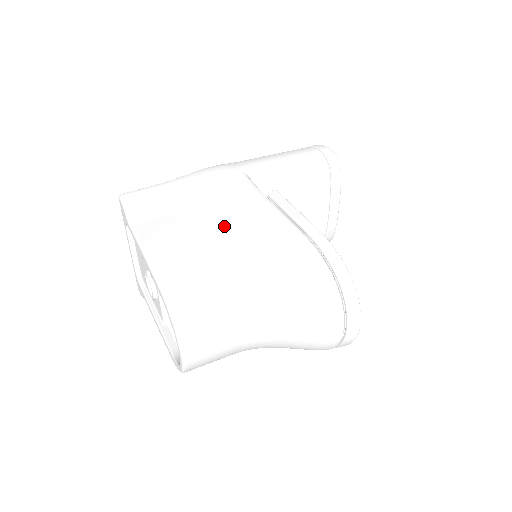
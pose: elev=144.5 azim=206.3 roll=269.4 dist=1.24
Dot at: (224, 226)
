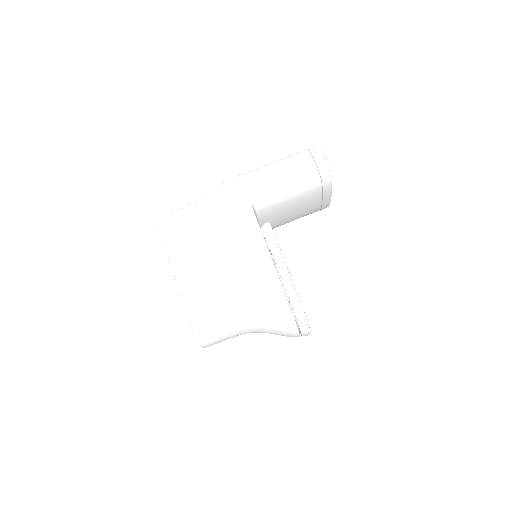
Dot at: (228, 260)
